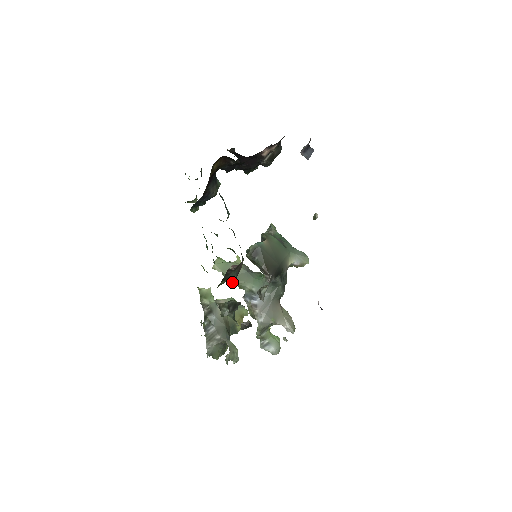
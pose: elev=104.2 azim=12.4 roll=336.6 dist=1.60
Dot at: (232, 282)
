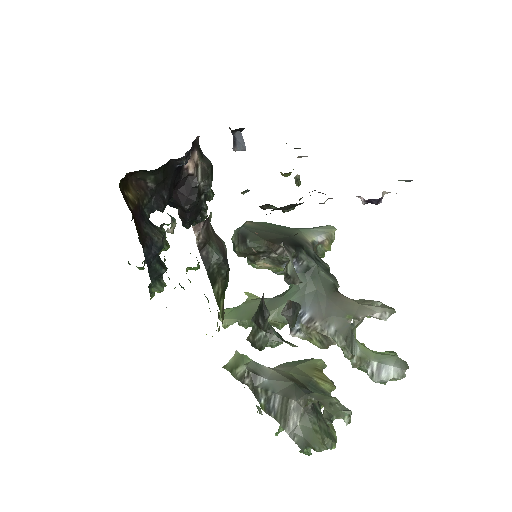
Dot at: occluded
